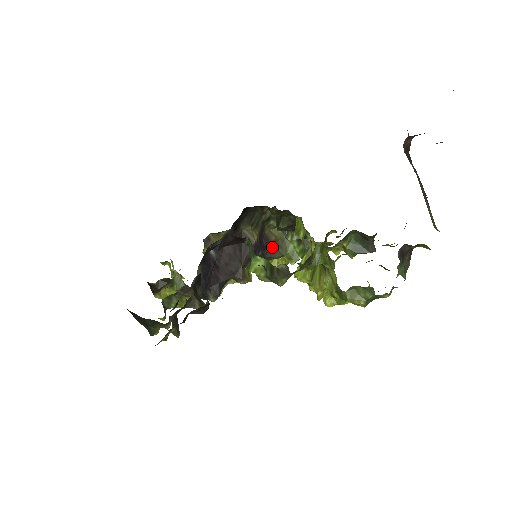
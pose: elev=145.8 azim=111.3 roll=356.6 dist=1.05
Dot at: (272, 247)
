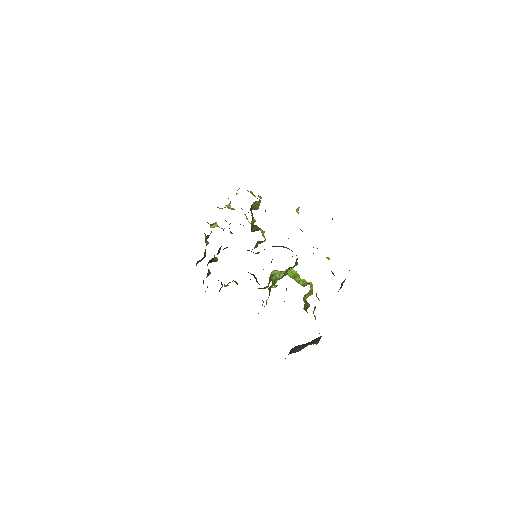
Dot at: occluded
